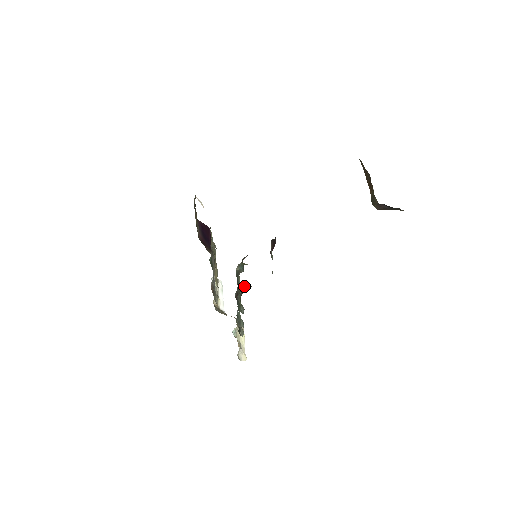
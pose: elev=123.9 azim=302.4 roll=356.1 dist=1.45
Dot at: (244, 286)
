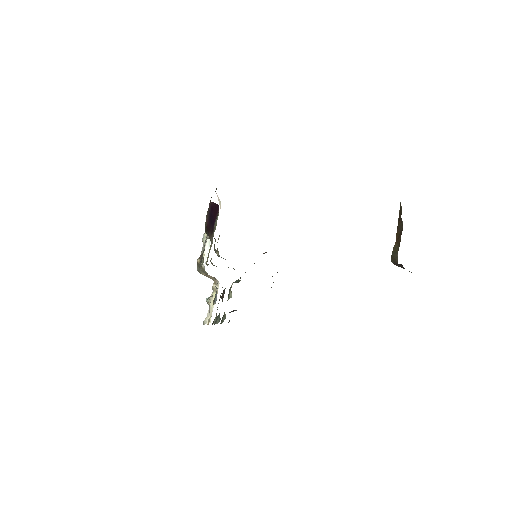
Dot at: (234, 310)
